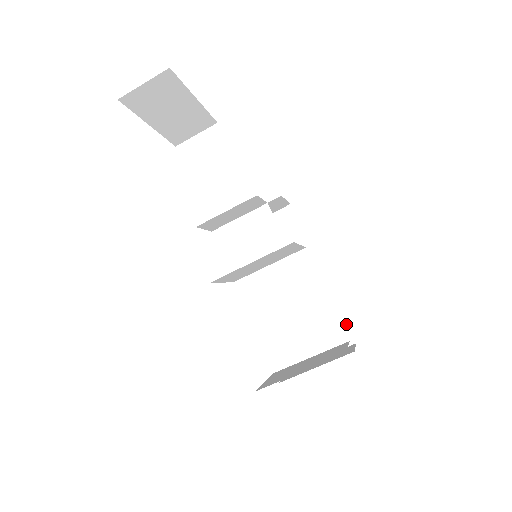
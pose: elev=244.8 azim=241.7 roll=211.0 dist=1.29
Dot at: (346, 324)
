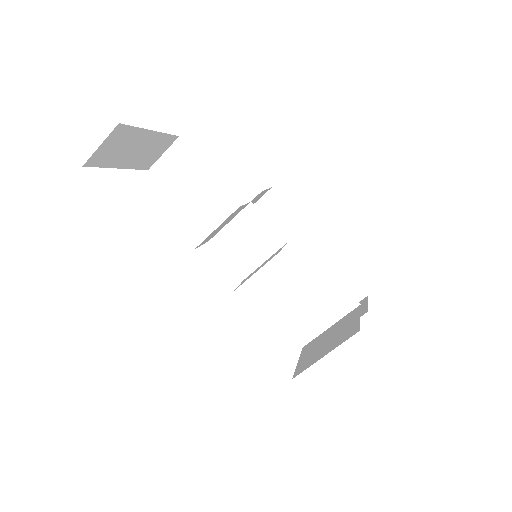
Dot at: (354, 282)
